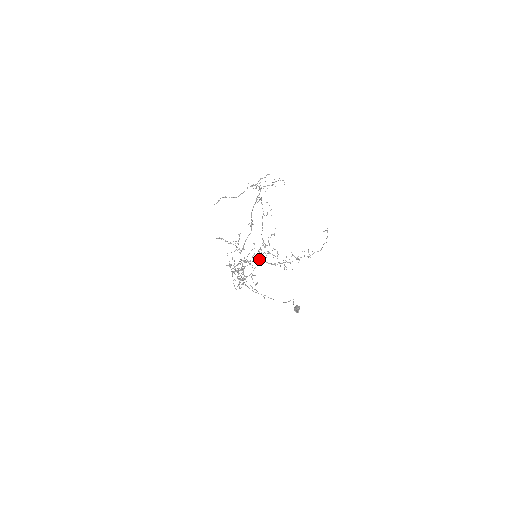
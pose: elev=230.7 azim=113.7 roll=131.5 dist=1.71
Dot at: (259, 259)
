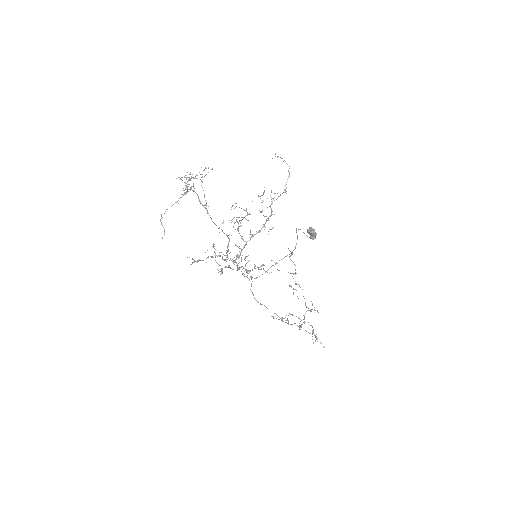
Dot at: (302, 289)
